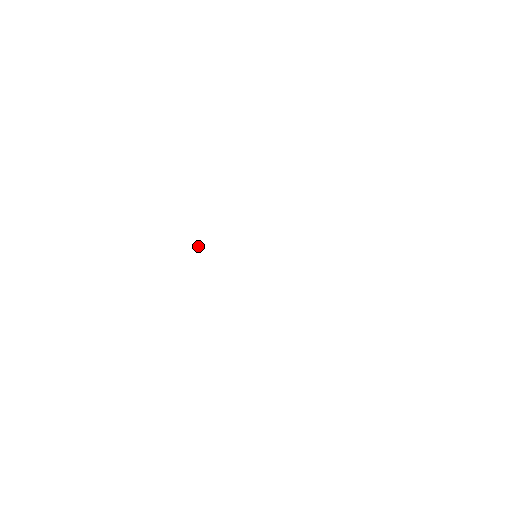
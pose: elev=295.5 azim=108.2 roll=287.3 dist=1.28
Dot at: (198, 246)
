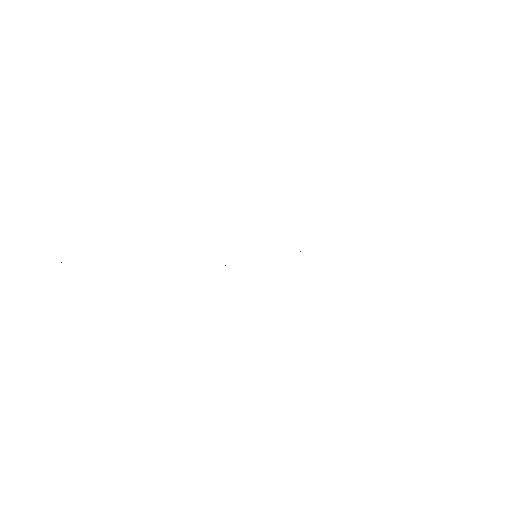
Dot at: occluded
